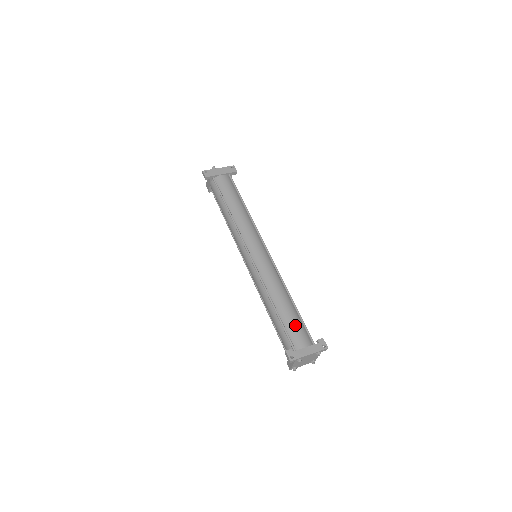
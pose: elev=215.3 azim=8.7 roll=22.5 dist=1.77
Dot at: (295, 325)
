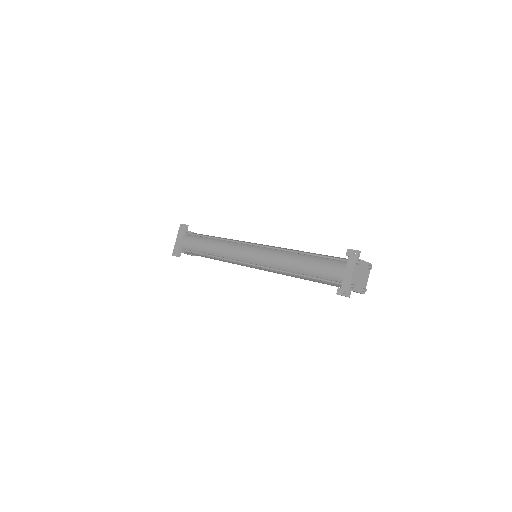
Dot at: (322, 268)
